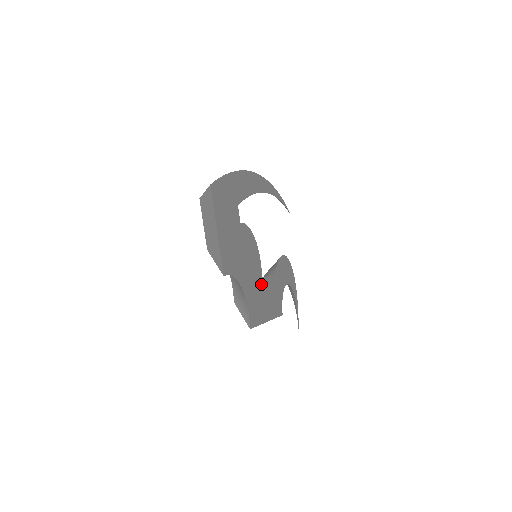
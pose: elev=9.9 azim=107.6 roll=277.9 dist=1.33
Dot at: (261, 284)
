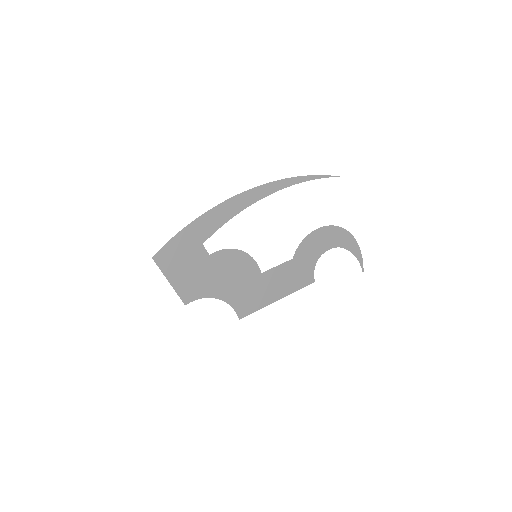
Dot at: (260, 279)
